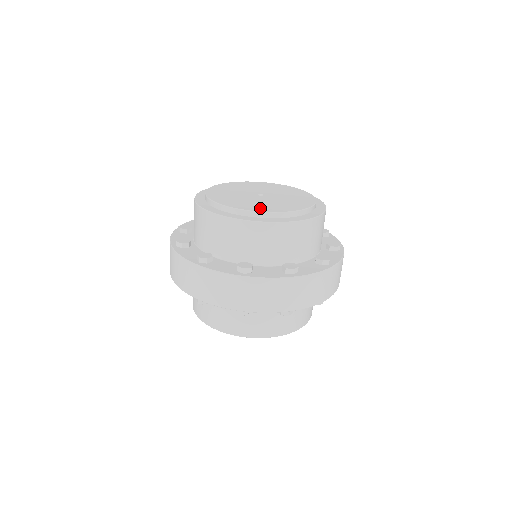
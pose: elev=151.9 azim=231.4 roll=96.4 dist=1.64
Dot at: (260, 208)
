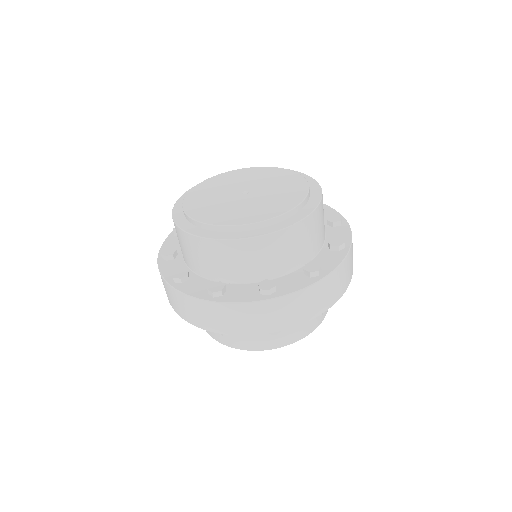
Dot at: (285, 205)
